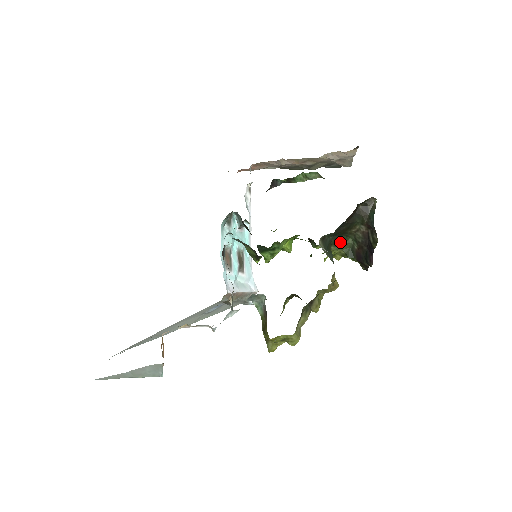
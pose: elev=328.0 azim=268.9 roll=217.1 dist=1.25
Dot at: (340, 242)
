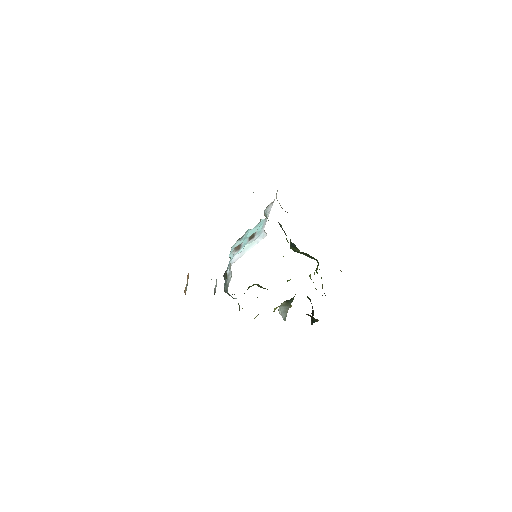
Dot at: occluded
